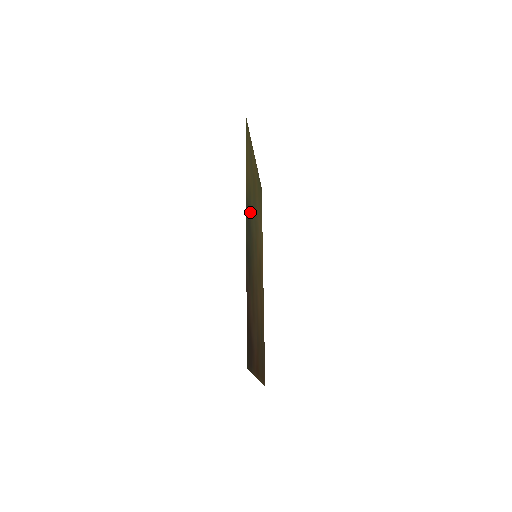
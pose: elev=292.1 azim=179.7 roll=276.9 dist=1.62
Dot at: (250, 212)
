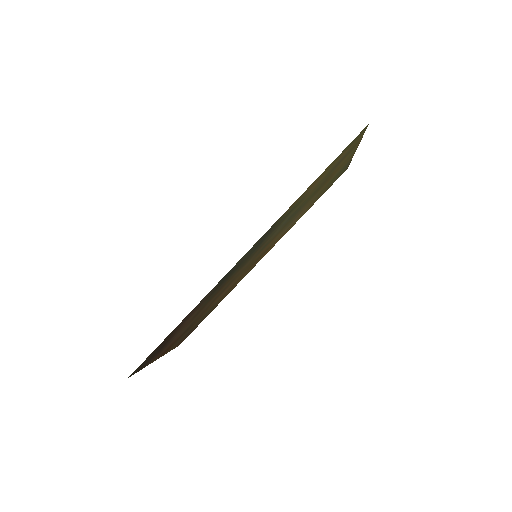
Dot at: (278, 225)
